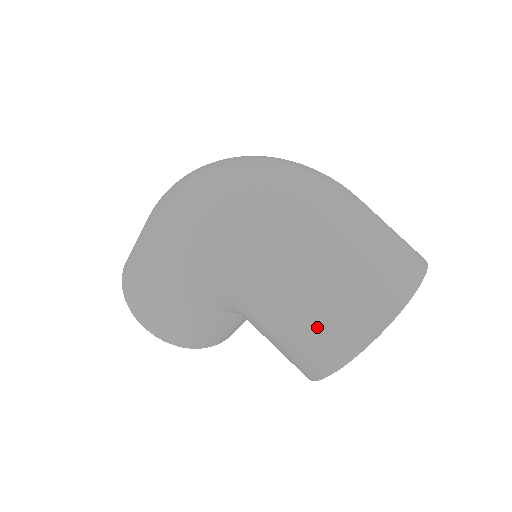
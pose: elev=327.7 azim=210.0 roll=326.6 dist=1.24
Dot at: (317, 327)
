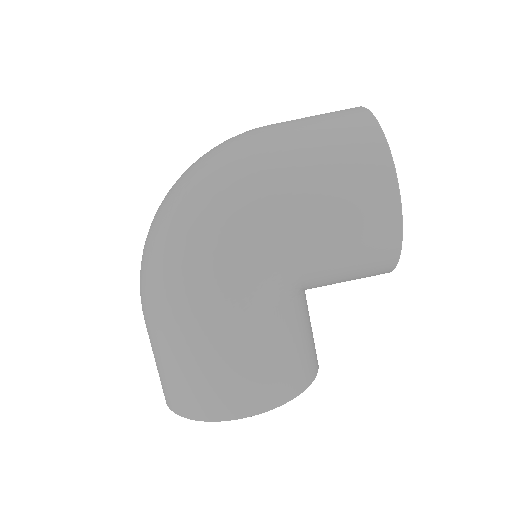
Dot at: (347, 179)
